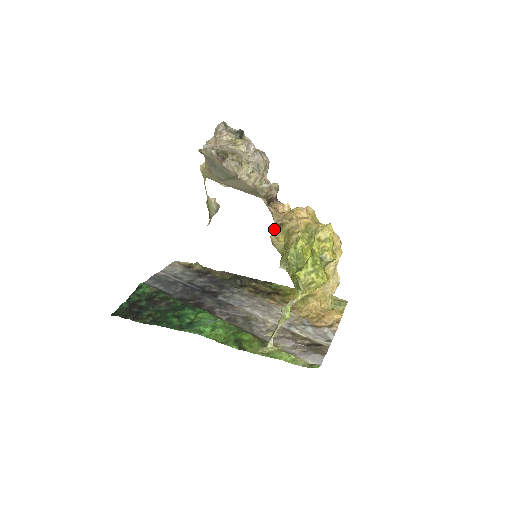
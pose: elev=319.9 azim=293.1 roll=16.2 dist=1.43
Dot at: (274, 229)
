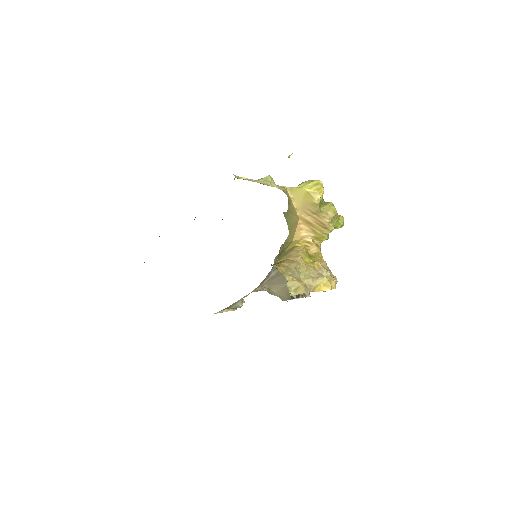
Dot at: occluded
